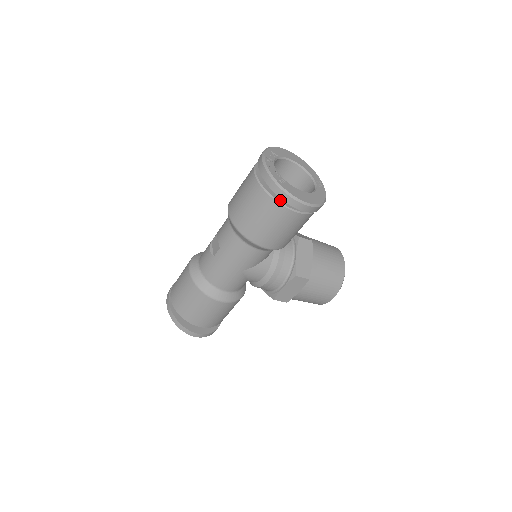
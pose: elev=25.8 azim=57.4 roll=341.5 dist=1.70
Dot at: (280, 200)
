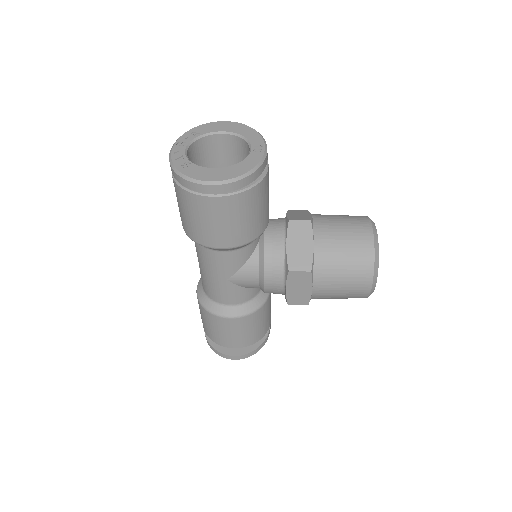
Dot at: occluded
